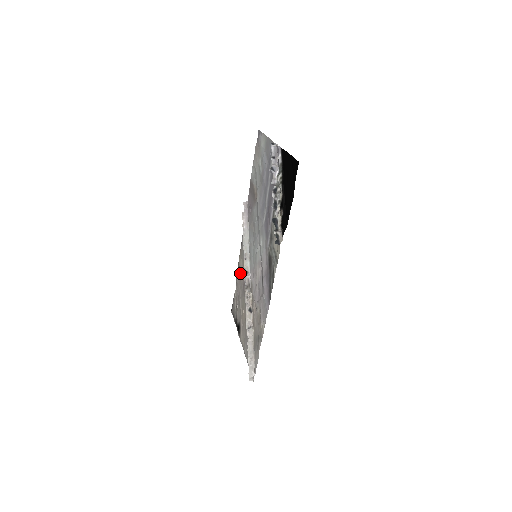
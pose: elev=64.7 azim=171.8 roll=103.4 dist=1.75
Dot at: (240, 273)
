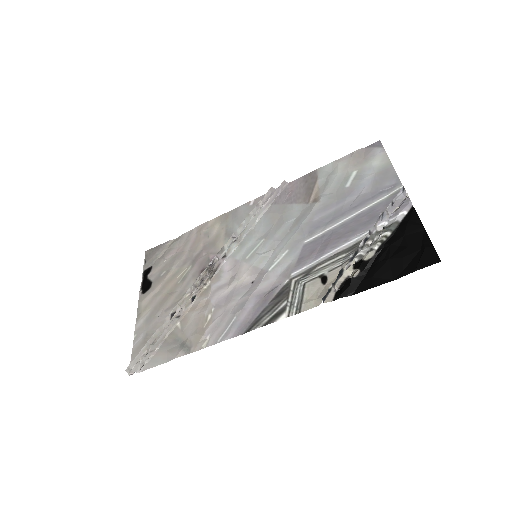
Dot at: (204, 236)
